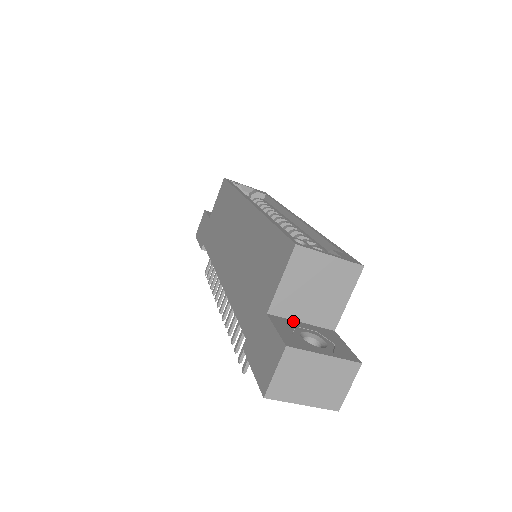
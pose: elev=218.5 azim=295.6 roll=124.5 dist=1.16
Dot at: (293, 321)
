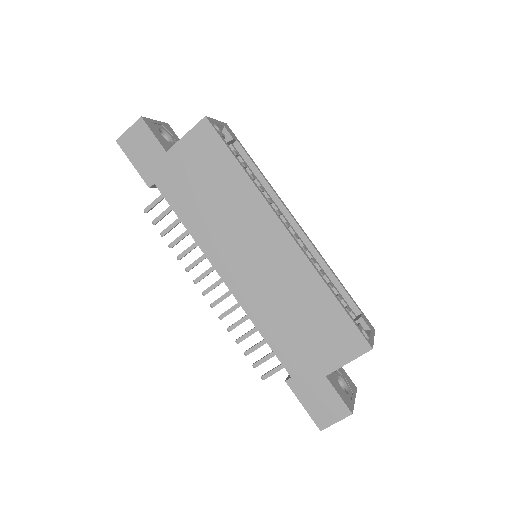
Dot at: occluded
